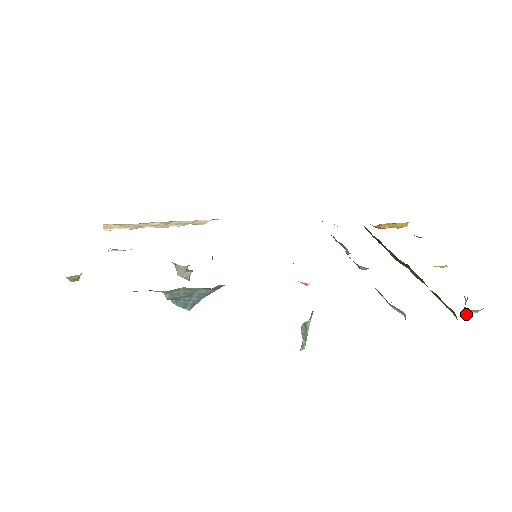
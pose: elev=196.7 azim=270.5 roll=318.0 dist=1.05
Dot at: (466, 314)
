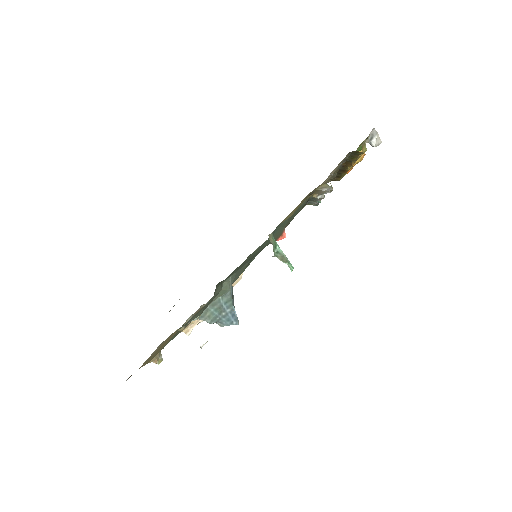
Dot at: (373, 146)
